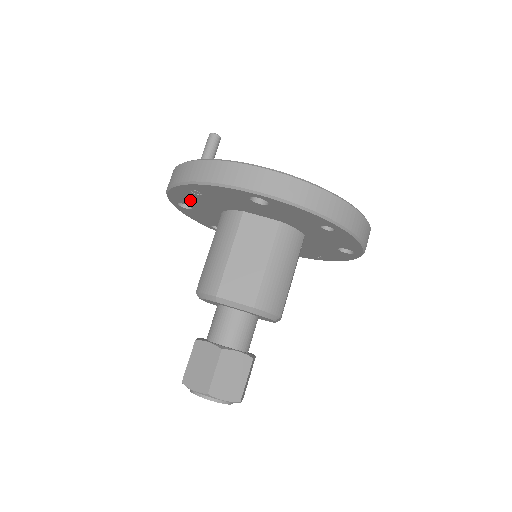
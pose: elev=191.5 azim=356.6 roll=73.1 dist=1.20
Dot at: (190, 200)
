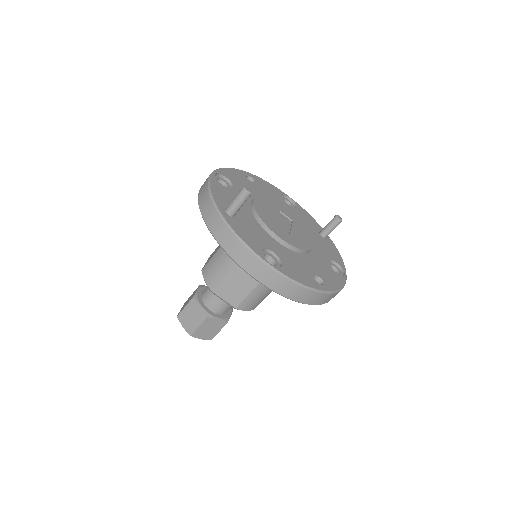
Dot at: occluded
